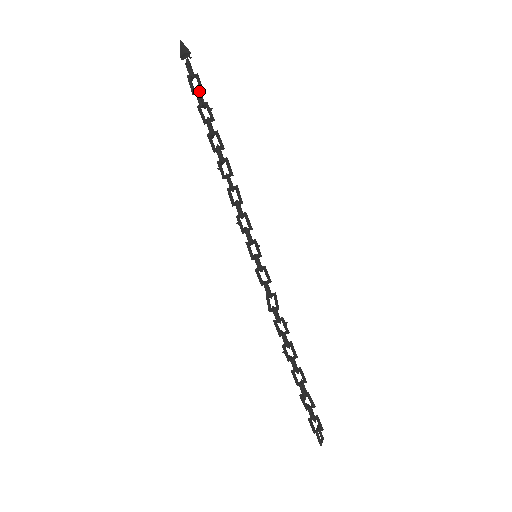
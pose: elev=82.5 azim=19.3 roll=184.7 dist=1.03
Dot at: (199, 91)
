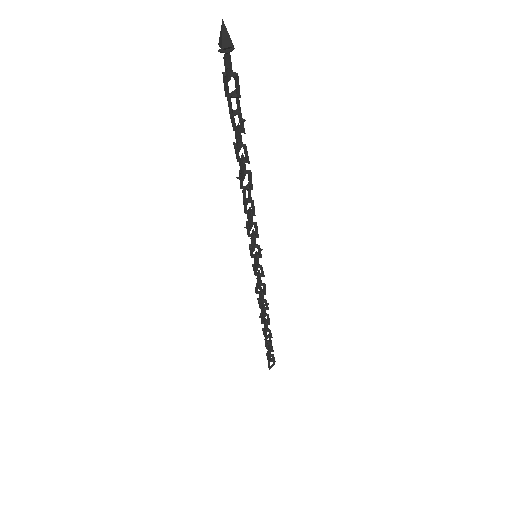
Dot at: (234, 96)
